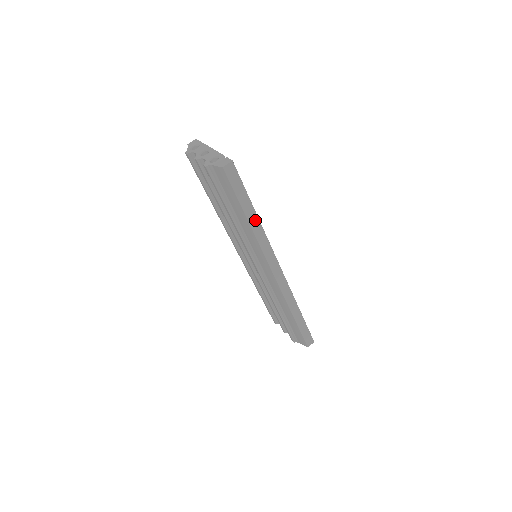
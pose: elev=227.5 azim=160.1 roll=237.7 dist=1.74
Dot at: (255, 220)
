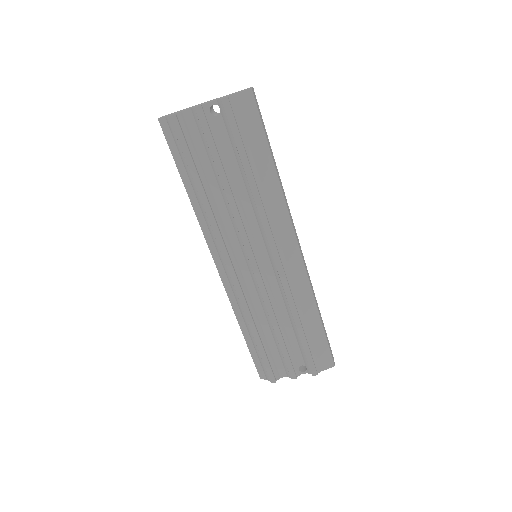
Dot at: (276, 168)
